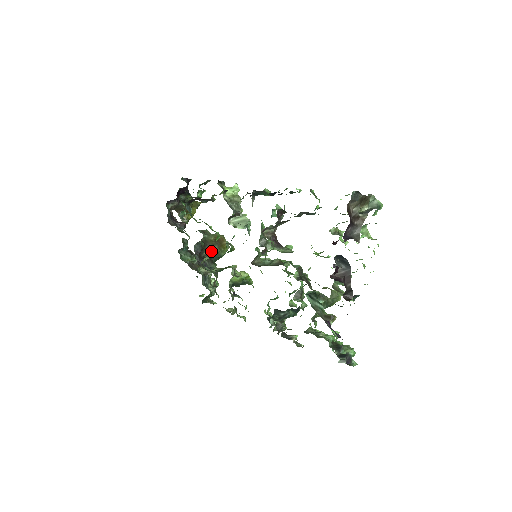
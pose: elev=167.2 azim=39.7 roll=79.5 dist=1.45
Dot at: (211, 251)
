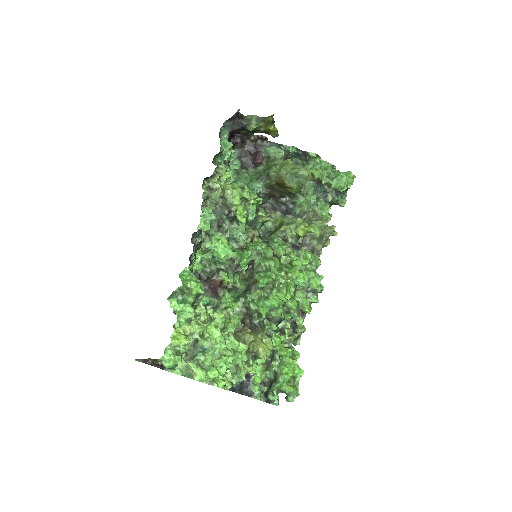
Dot at: (282, 191)
